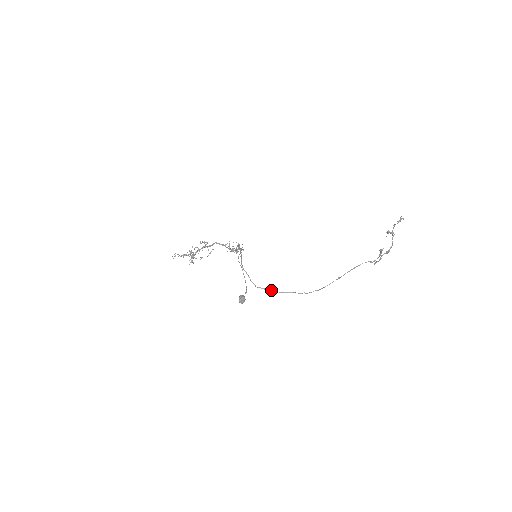
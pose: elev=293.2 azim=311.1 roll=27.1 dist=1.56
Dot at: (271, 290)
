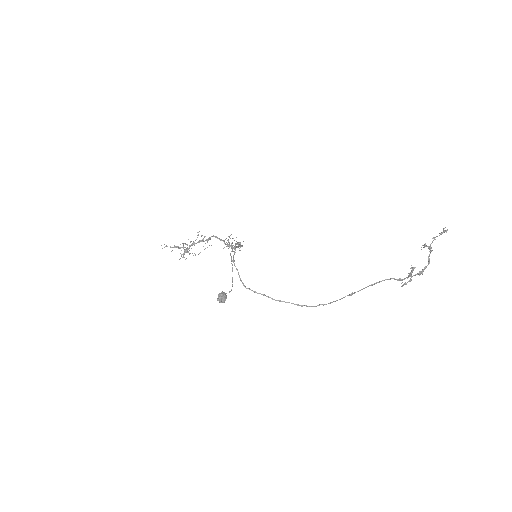
Dot at: (263, 295)
